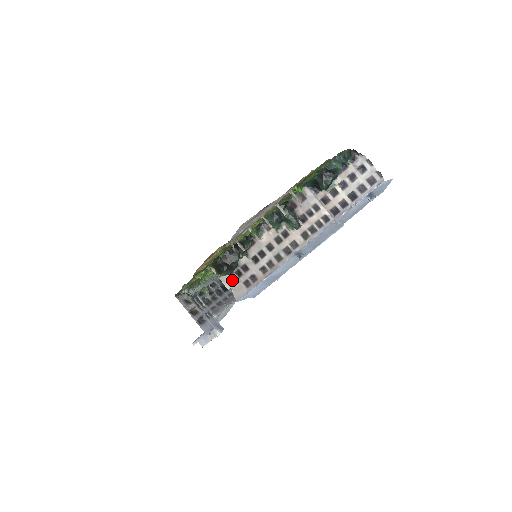
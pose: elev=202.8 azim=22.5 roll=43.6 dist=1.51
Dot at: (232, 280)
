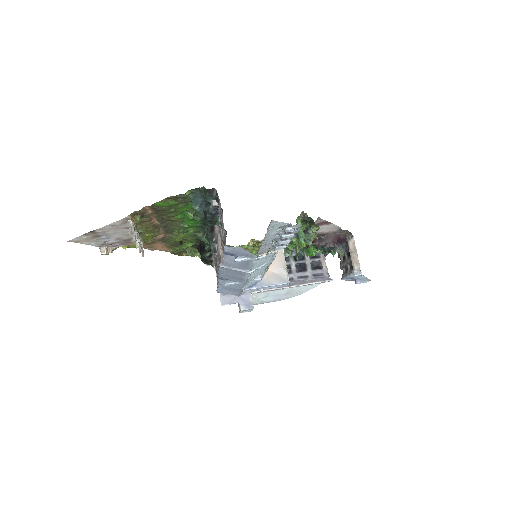
Dot at: occluded
